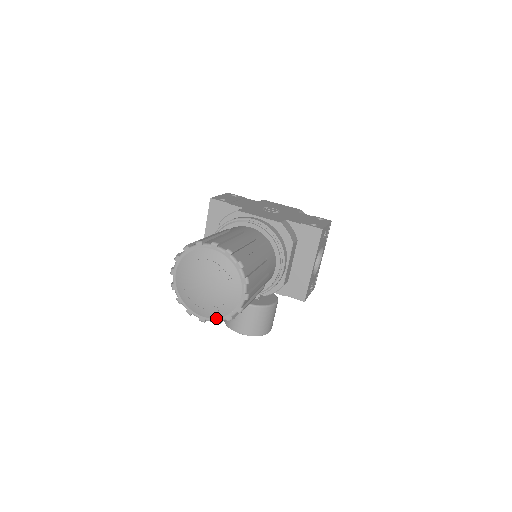
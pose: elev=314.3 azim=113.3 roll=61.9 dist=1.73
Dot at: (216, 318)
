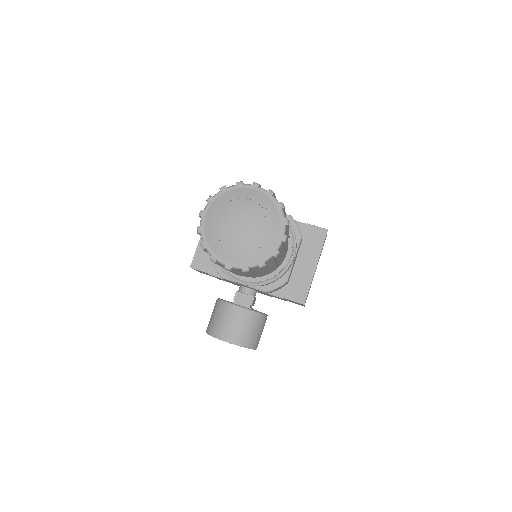
Dot at: (246, 263)
